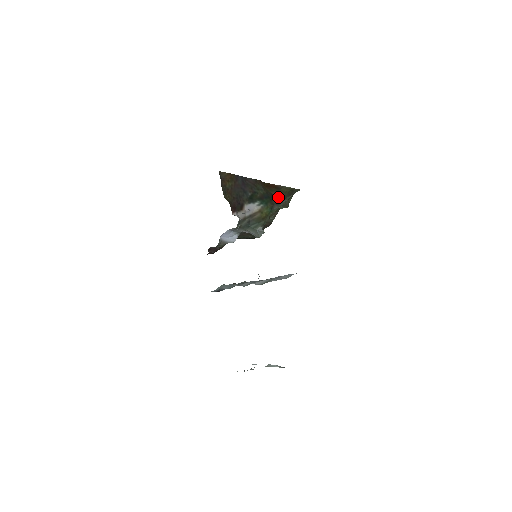
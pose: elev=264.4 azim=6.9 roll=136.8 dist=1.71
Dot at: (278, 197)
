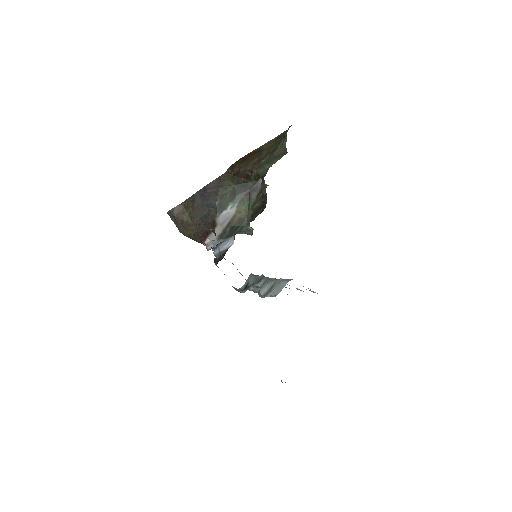
Dot at: (266, 156)
